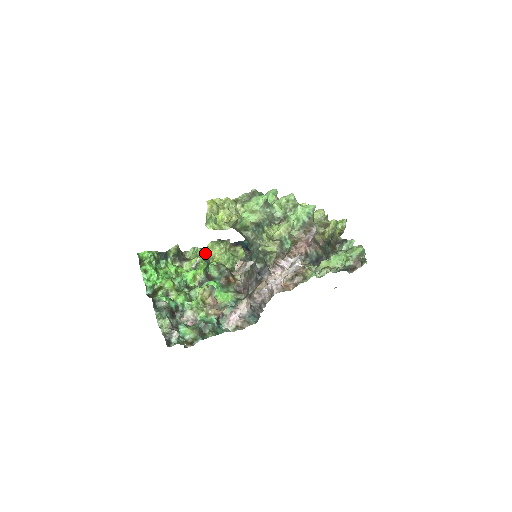
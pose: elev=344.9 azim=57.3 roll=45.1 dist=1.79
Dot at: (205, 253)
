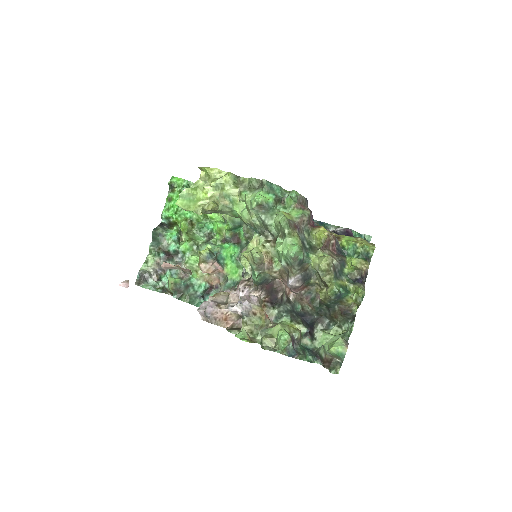
Dot at: occluded
